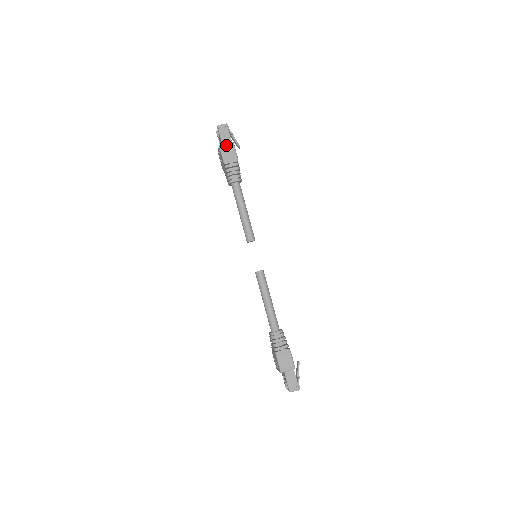
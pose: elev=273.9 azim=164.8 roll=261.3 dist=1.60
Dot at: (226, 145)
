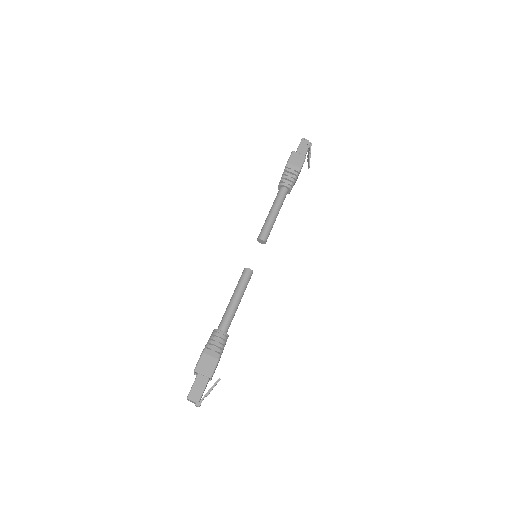
Dot at: (298, 154)
